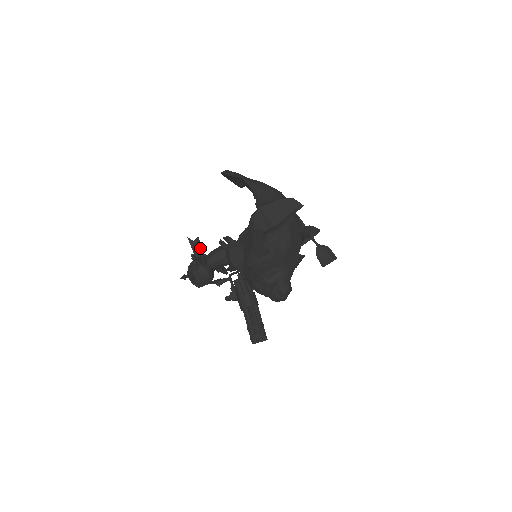
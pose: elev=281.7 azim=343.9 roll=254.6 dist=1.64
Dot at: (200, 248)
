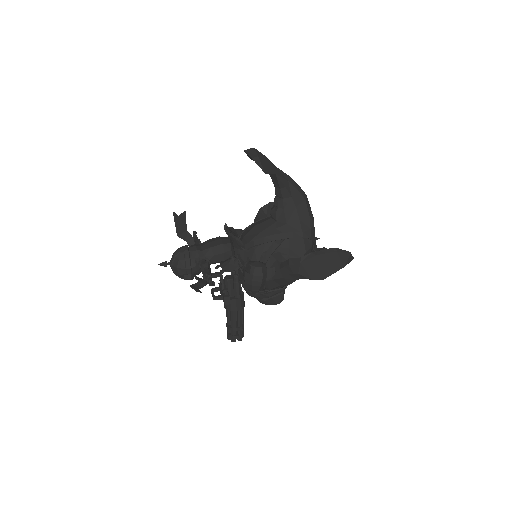
Dot at: (185, 225)
